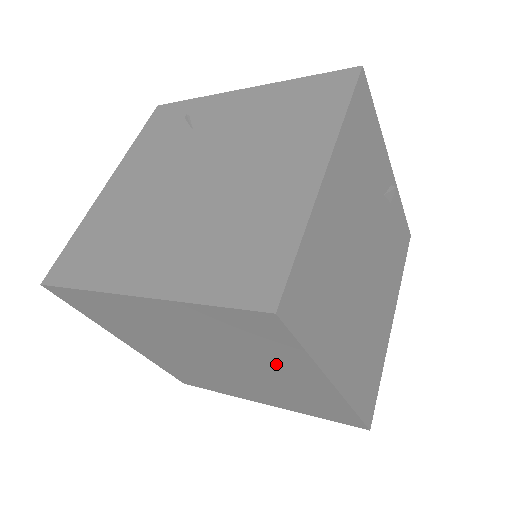
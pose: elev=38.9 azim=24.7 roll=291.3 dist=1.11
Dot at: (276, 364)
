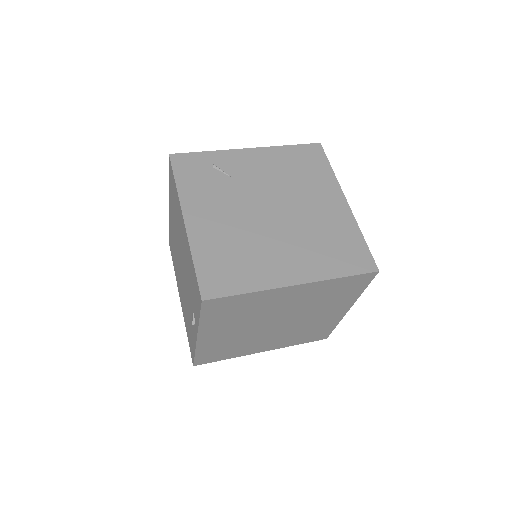
Dot at: (330, 307)
